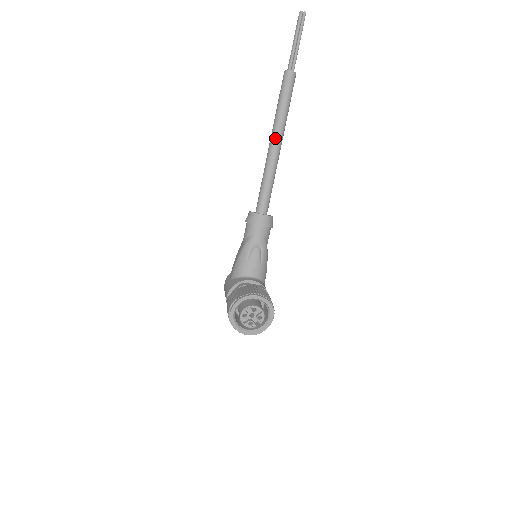
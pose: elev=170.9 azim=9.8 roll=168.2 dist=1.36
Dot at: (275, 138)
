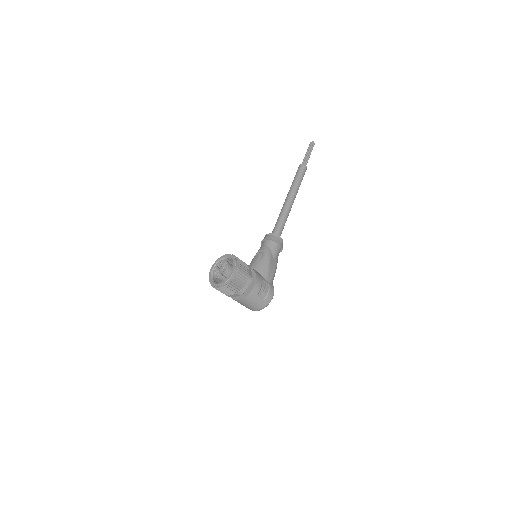
Dot at: (287, 196)
